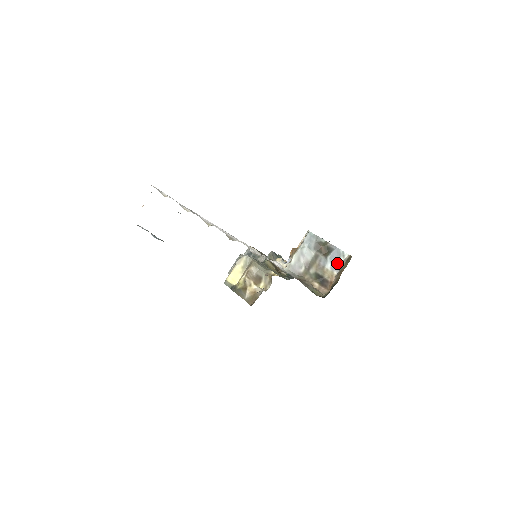
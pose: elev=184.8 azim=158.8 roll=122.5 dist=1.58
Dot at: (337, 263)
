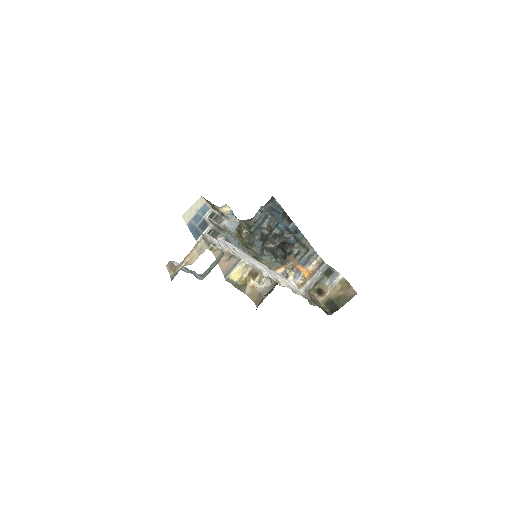
Dot at: (333, 281)
